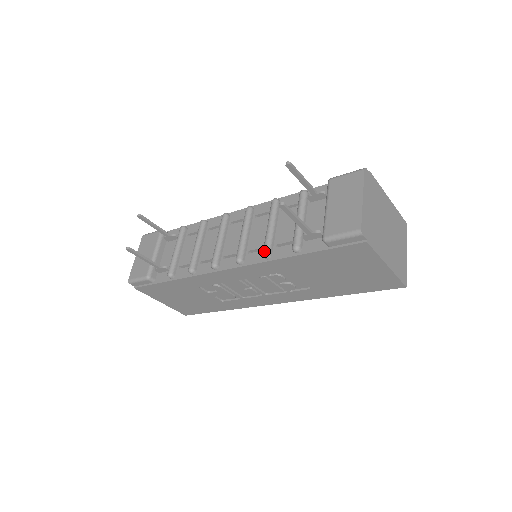
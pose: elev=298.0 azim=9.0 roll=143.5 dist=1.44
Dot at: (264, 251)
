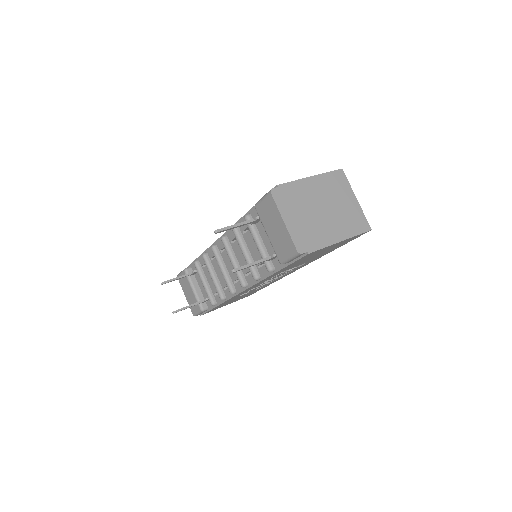
Dot at: (253, 277)
